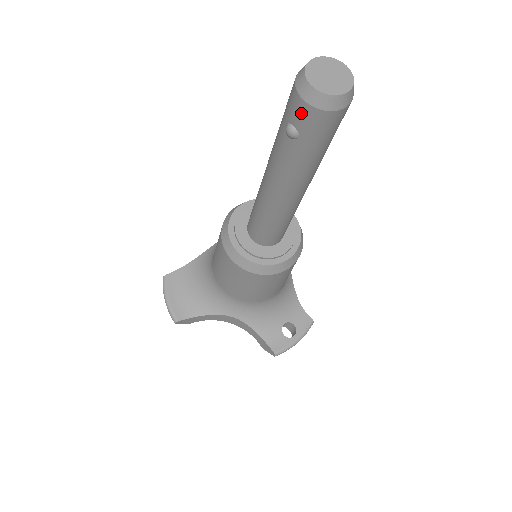
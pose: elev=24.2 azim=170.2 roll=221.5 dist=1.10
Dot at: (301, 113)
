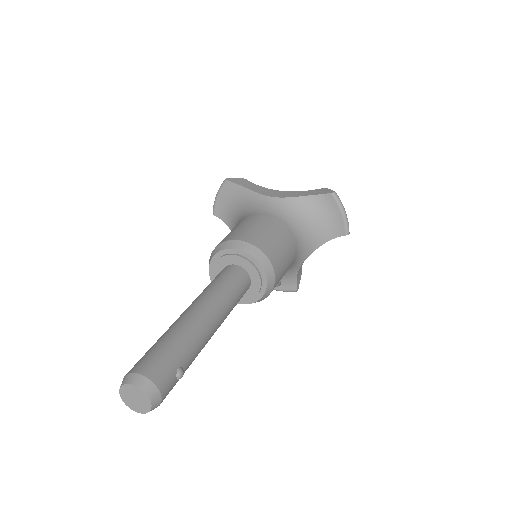
Dot at: occluded
